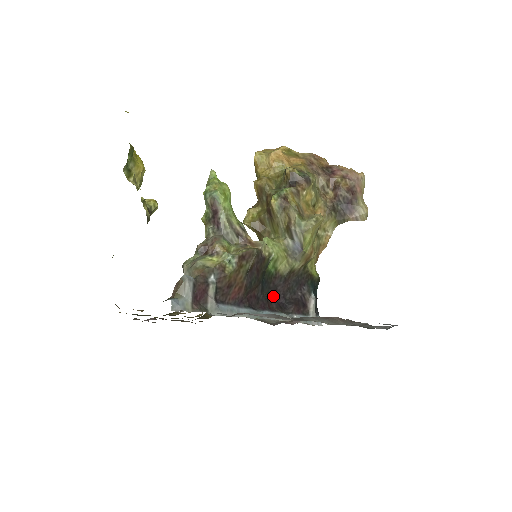
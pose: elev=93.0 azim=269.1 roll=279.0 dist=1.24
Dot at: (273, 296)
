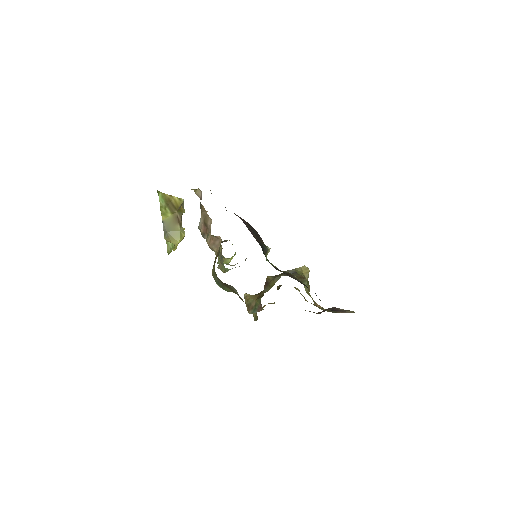
Dot at: occluded
